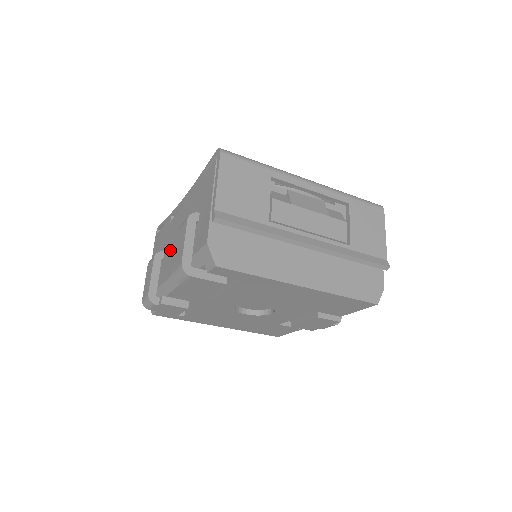
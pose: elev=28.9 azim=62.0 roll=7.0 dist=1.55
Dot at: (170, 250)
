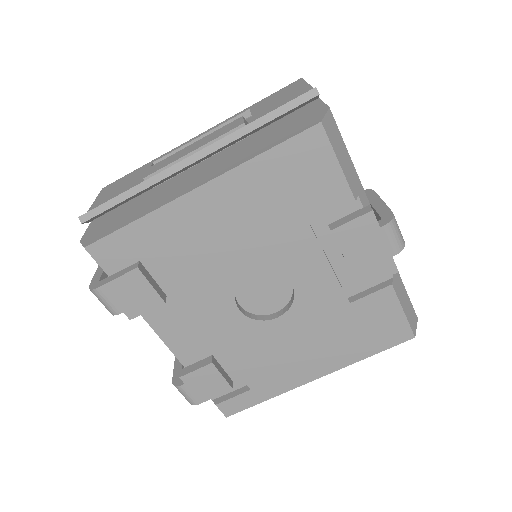
Dot at: occluded
